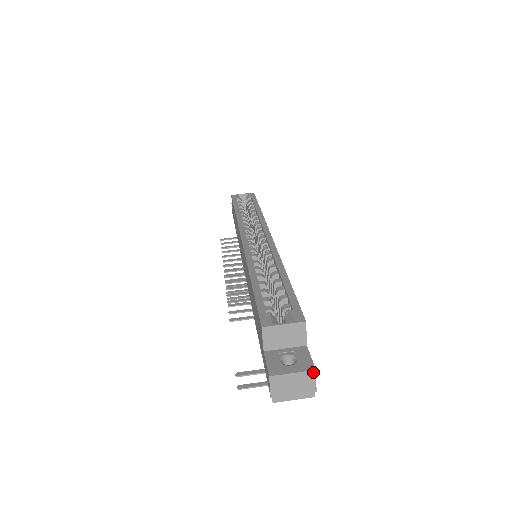
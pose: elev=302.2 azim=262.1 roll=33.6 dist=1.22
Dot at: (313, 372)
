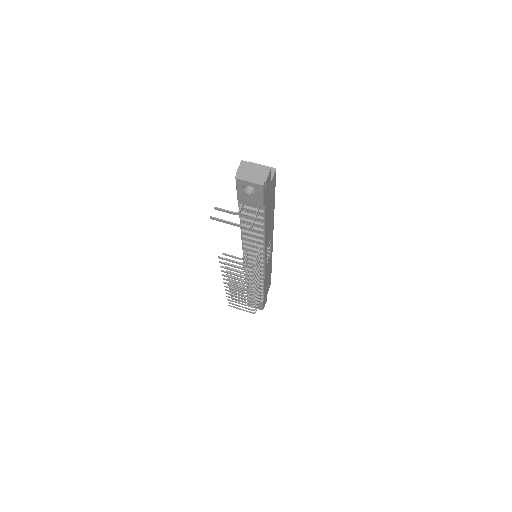
Dot at: (269, 169)
